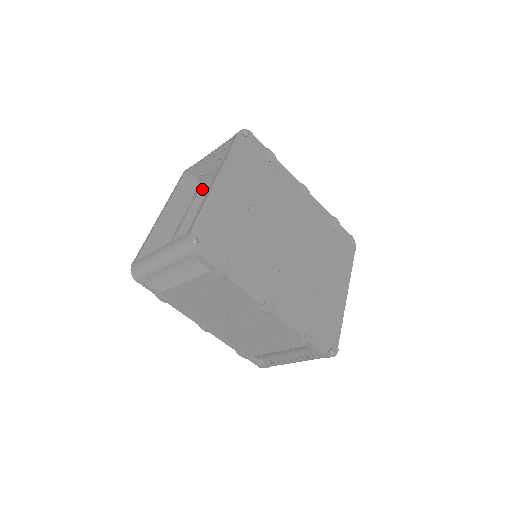
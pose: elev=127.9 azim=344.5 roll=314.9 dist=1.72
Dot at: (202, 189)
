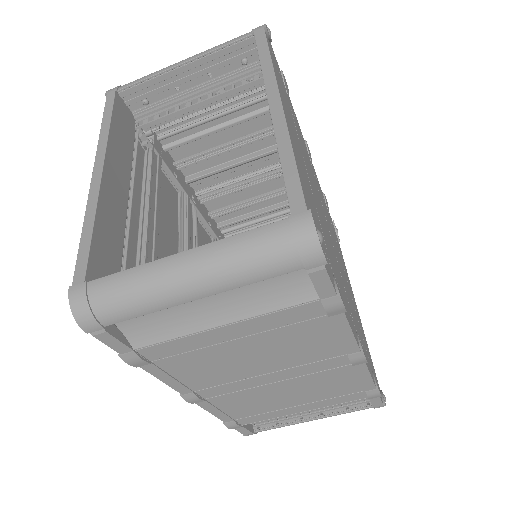
Dot at: occluded
